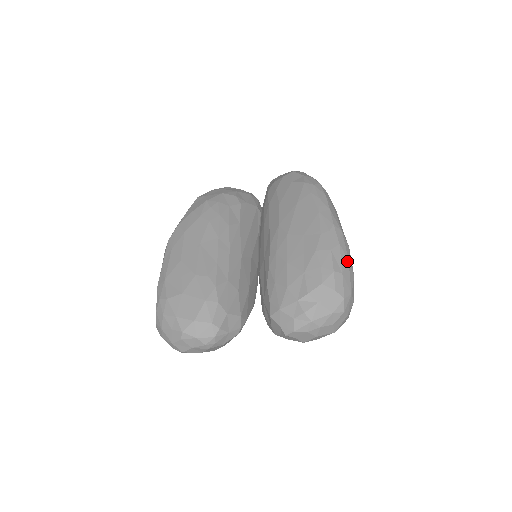
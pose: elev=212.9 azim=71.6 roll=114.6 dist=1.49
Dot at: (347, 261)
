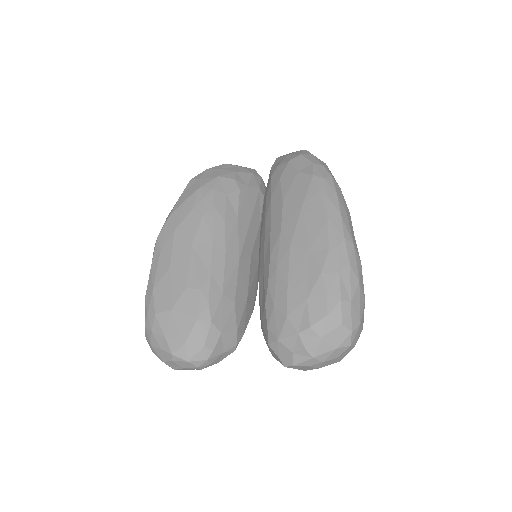
Dot at: (358, 285)
